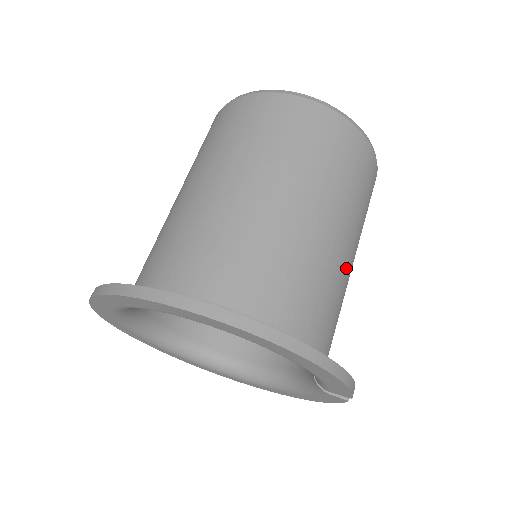
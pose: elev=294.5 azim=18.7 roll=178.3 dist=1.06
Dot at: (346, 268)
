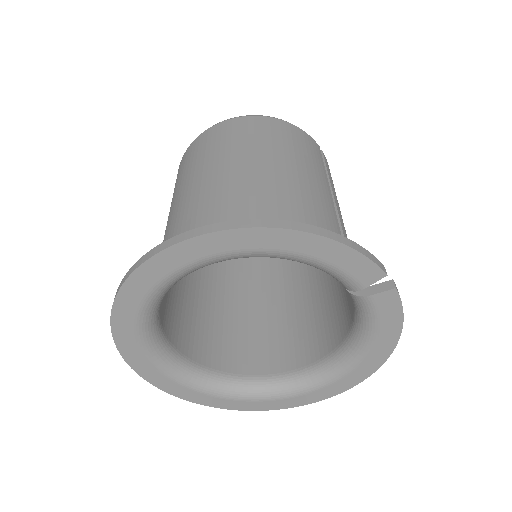
Dot at: (314, 194)
